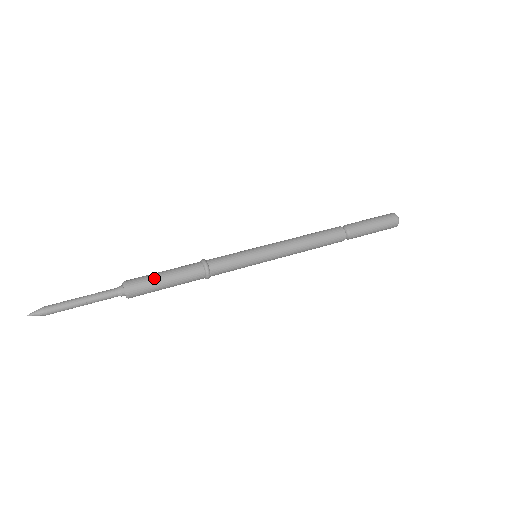
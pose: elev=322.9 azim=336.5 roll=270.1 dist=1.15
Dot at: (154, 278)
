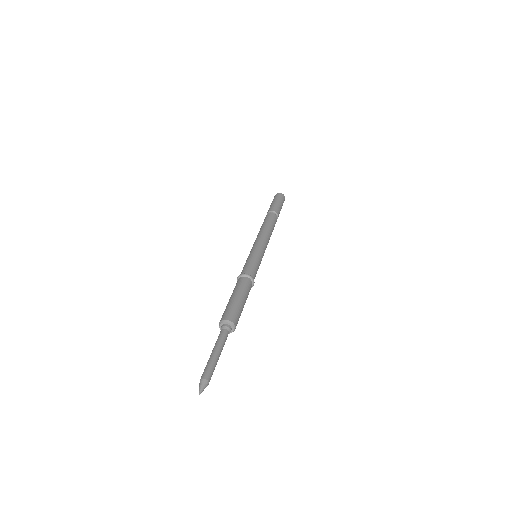
Dot at: (238, 305)
